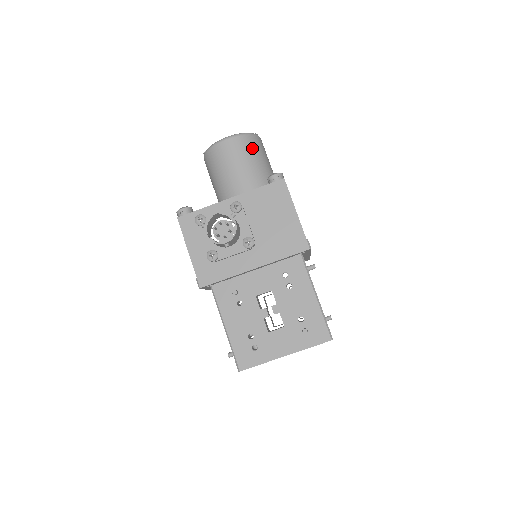
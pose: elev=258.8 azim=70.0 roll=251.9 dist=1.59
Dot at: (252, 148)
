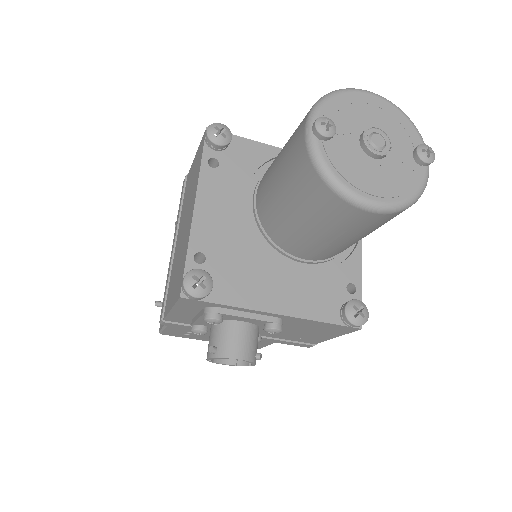
Dot at: occluded
